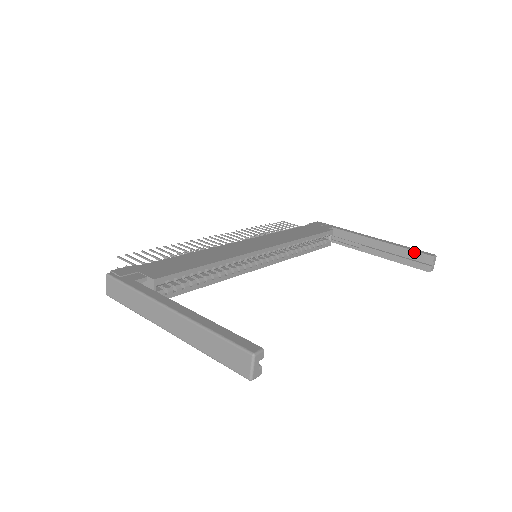
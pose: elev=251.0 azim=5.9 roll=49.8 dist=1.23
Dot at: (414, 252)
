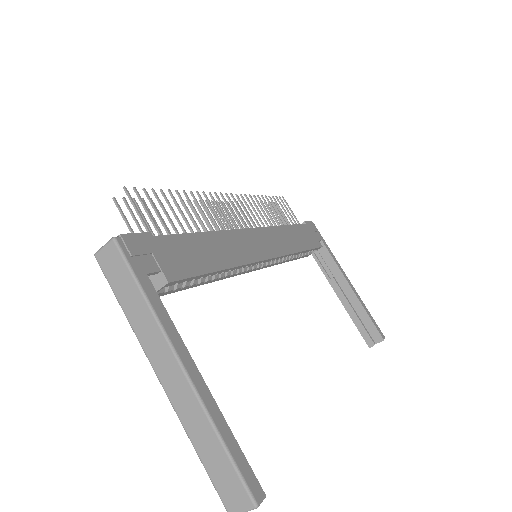
Dot at: (372, 323)
